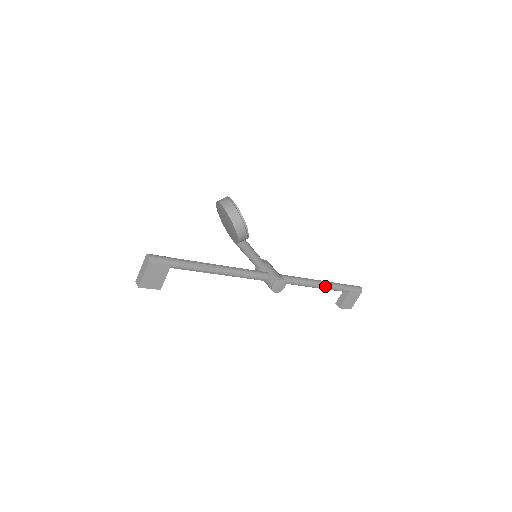
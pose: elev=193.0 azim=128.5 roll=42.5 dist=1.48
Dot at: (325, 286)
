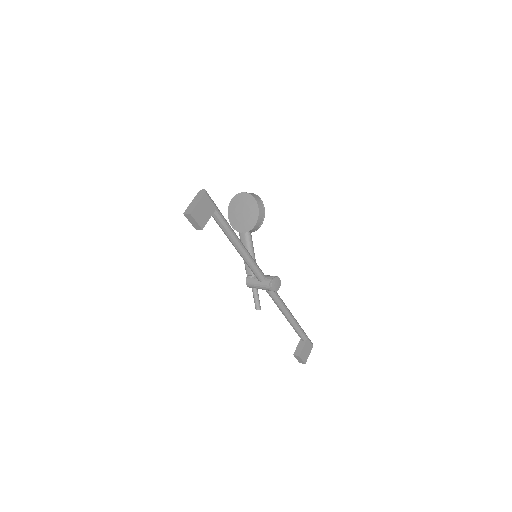
Dot at: (294, 319)
